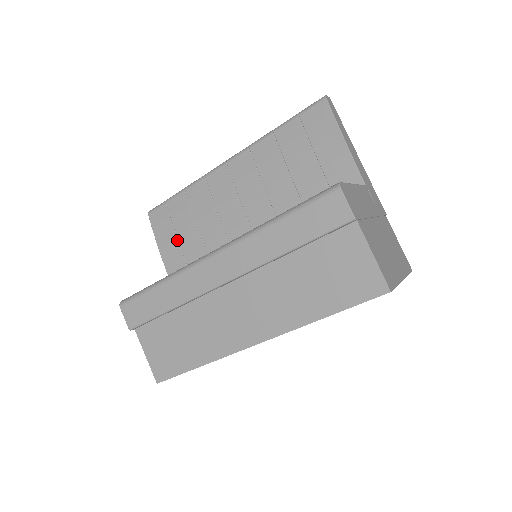
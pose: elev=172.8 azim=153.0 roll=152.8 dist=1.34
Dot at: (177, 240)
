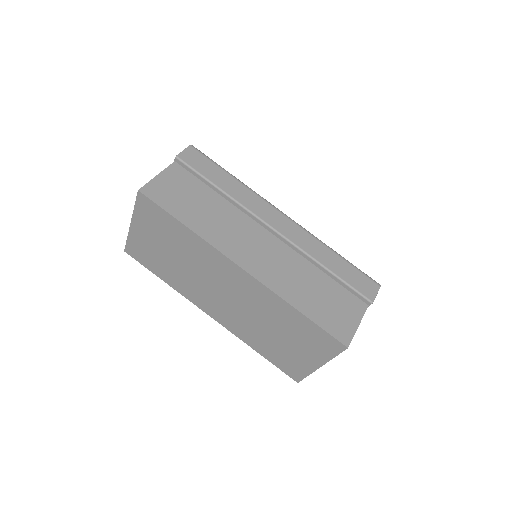
Dot at: occluded
